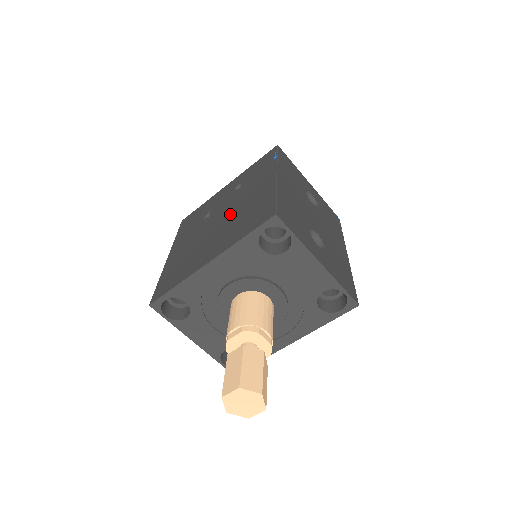
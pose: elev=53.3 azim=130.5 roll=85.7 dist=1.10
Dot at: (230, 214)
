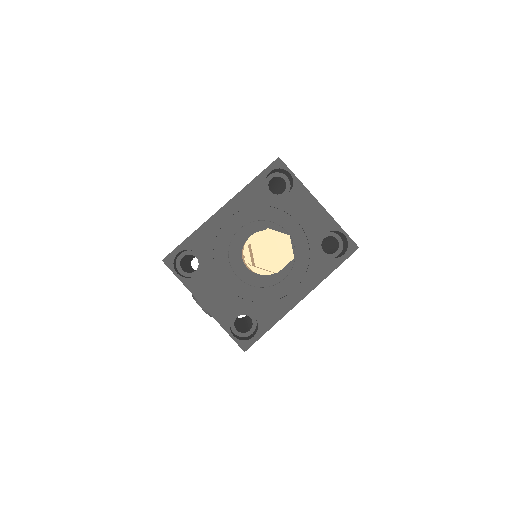
Dot at: occluded
